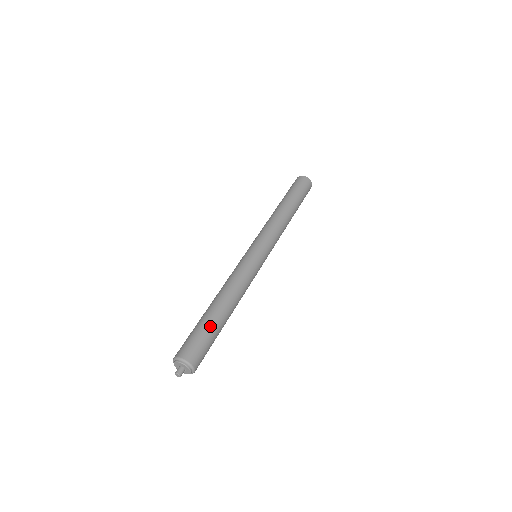
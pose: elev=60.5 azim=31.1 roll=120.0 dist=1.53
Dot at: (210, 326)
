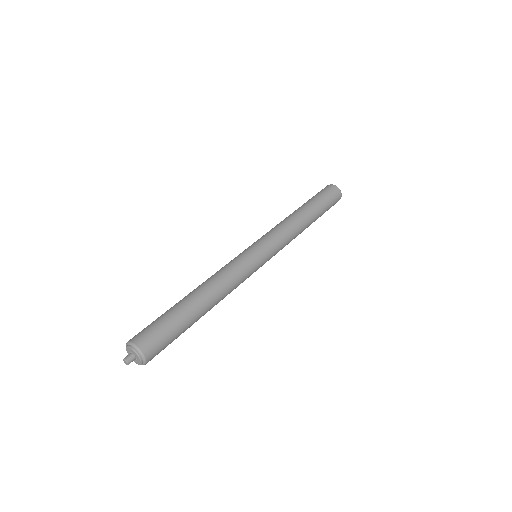
Dot at: (180, 319)
